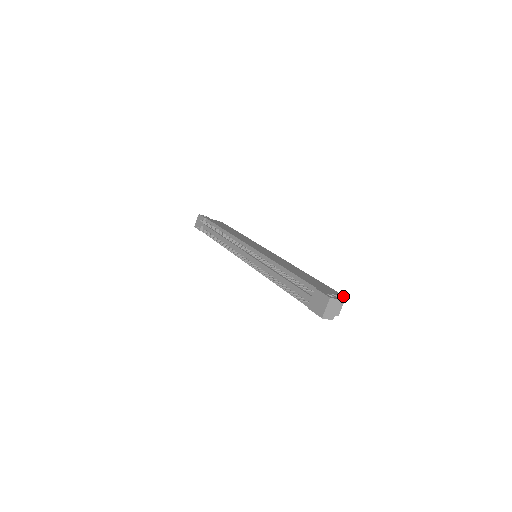
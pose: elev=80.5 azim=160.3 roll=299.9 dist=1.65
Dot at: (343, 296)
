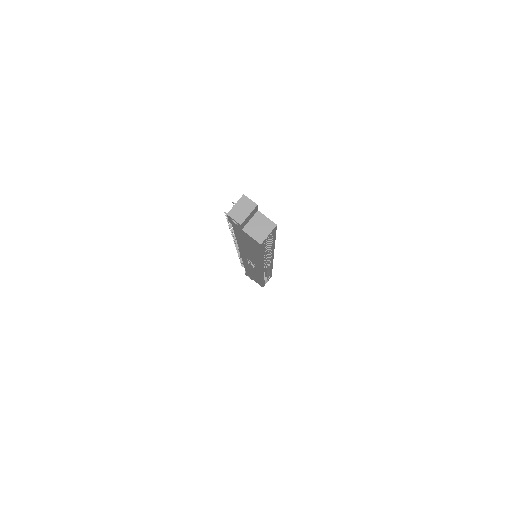
Dot at: (273, 222)
